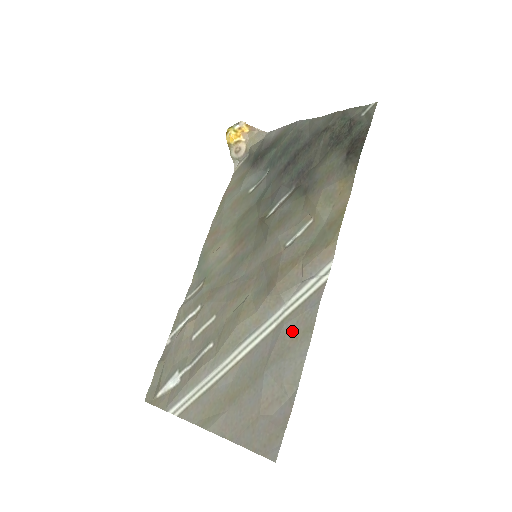
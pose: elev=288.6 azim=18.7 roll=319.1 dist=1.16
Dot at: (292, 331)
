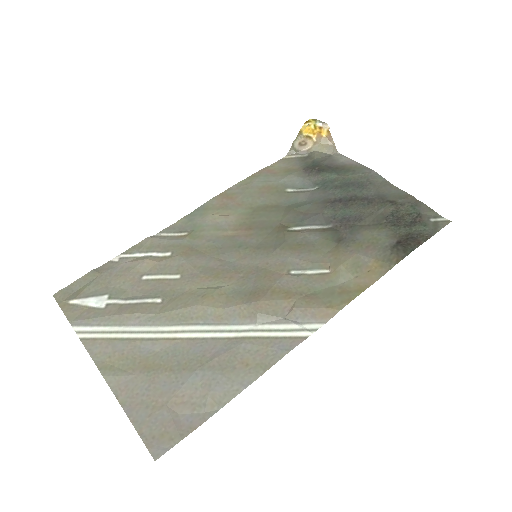
Dot at: (247, 355)
